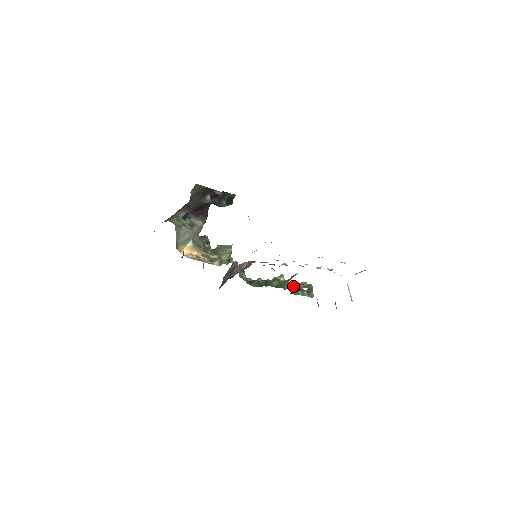
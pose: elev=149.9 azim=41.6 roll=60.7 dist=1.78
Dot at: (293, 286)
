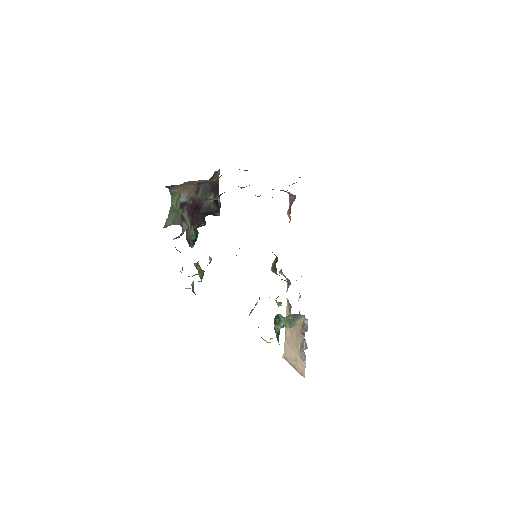
Dot at: occluded
